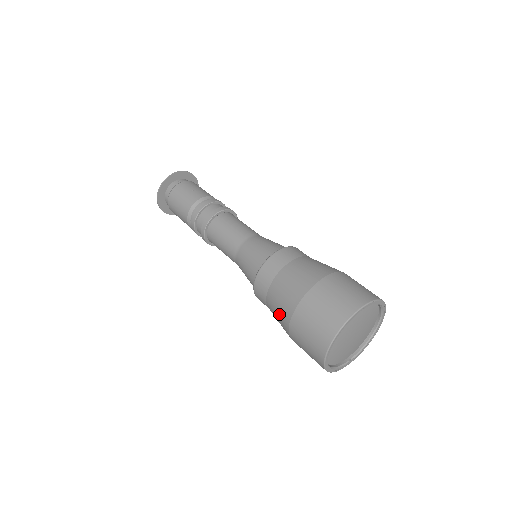
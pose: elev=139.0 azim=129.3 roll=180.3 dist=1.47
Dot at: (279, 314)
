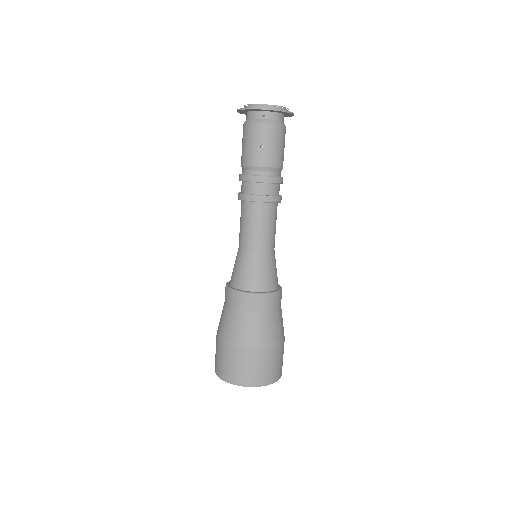
Dot at: occluded
